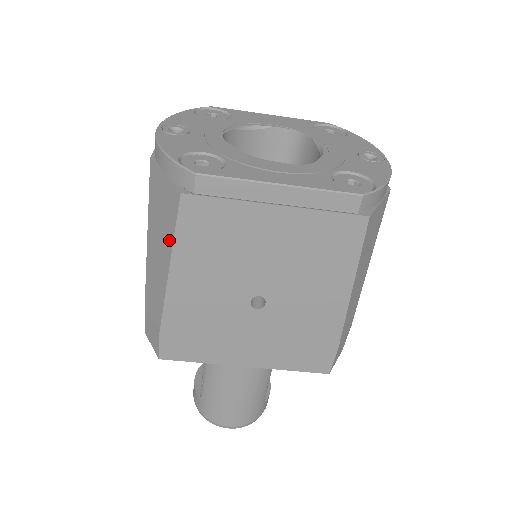
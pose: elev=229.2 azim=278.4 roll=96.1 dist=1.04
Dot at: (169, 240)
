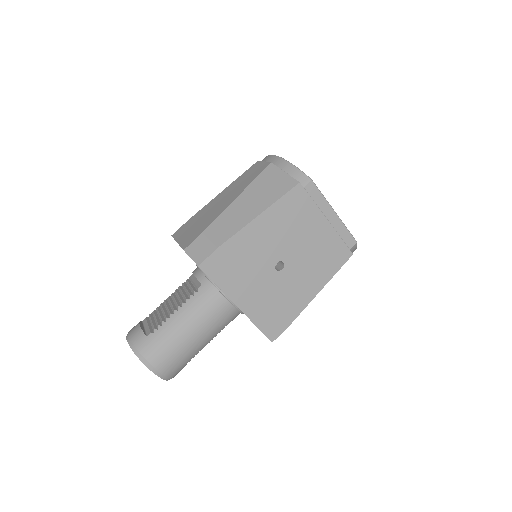
Dot at: (271, 200)
